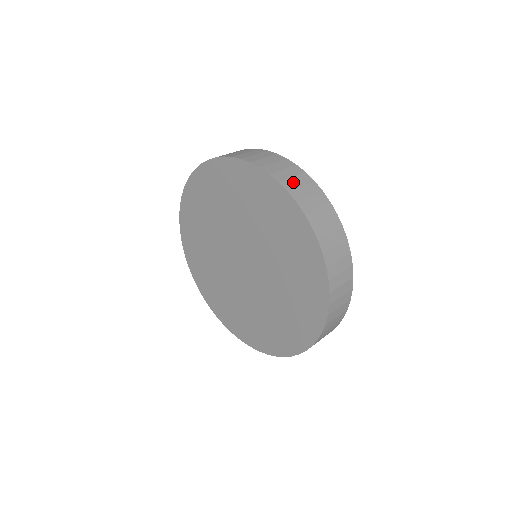
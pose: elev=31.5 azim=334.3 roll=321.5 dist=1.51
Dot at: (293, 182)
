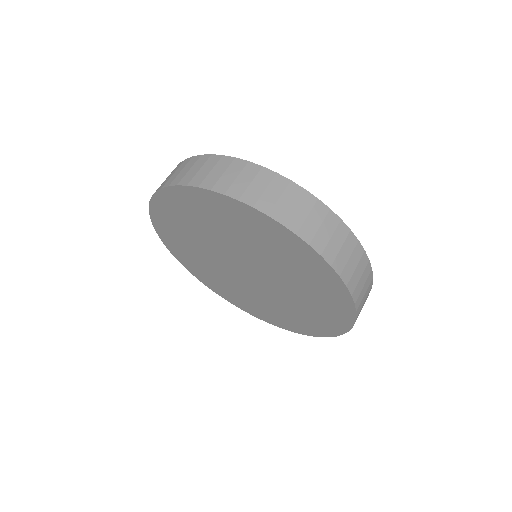
Dot at: (333, 246)
